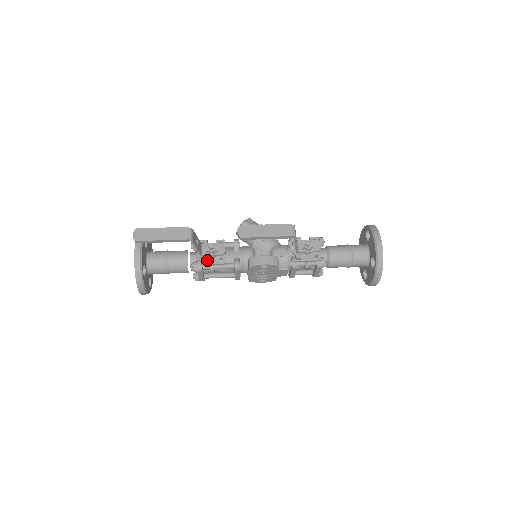
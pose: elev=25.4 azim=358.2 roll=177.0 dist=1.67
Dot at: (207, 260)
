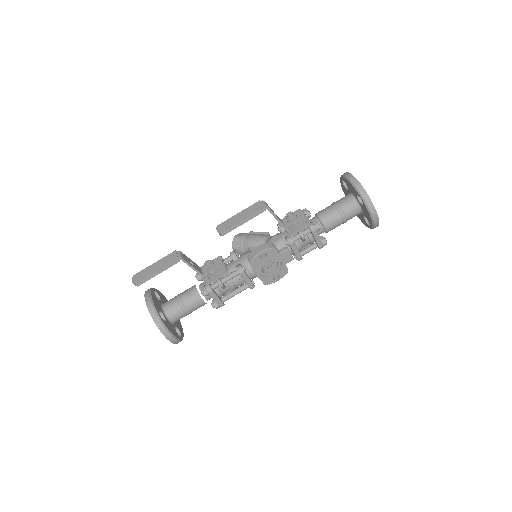
Dot at: (211, 278)
